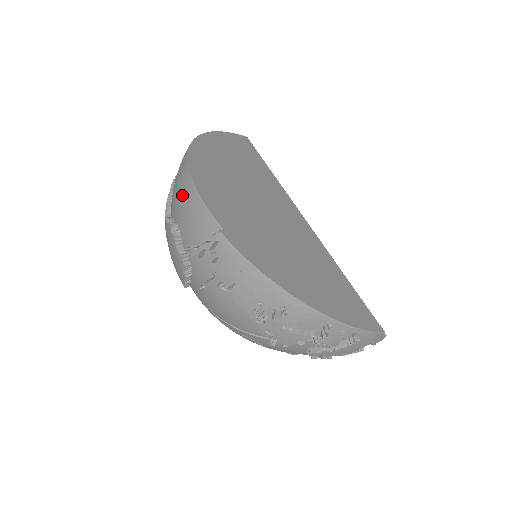
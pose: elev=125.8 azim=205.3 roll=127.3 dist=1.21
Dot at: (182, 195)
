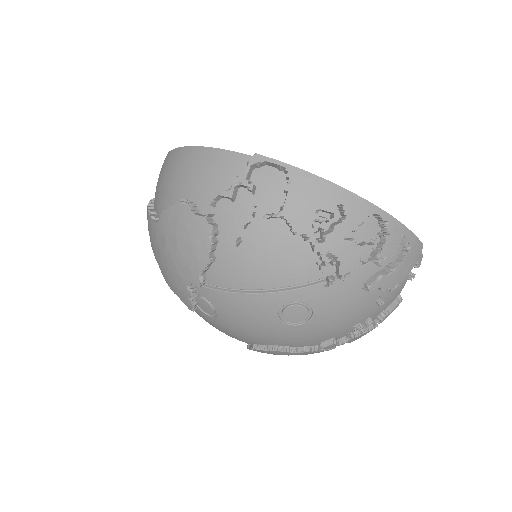
Dot at: (187, 167)
